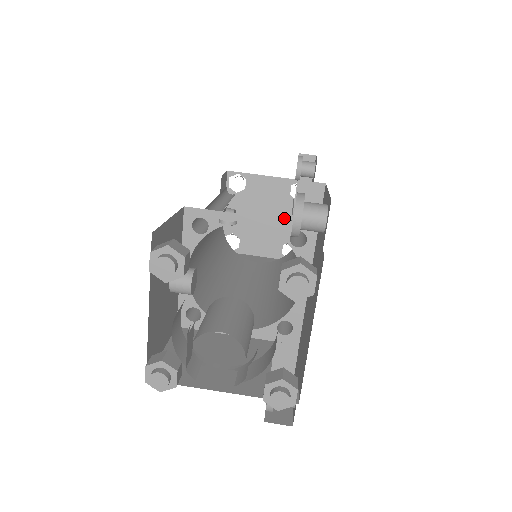
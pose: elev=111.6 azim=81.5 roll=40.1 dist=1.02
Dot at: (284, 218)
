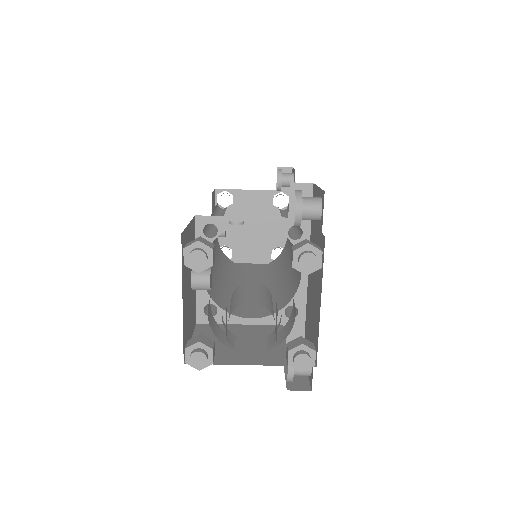
Dot at: occluded
